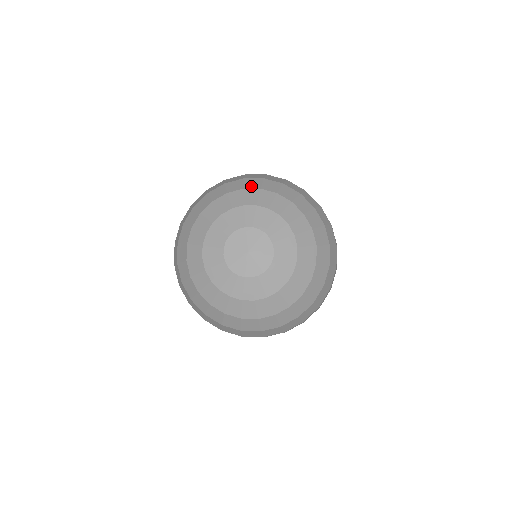
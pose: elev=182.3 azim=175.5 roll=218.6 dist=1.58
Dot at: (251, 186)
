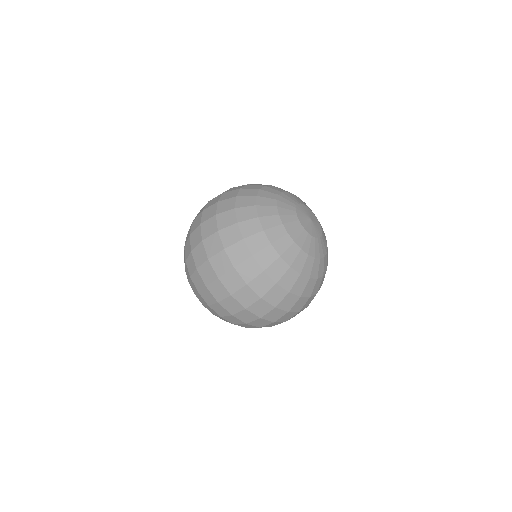
Dot at: occluded
